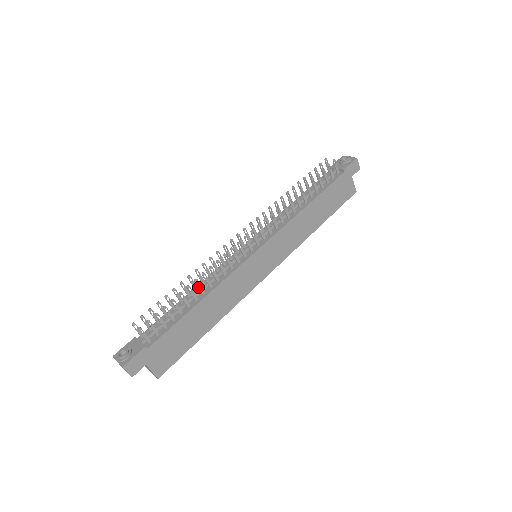
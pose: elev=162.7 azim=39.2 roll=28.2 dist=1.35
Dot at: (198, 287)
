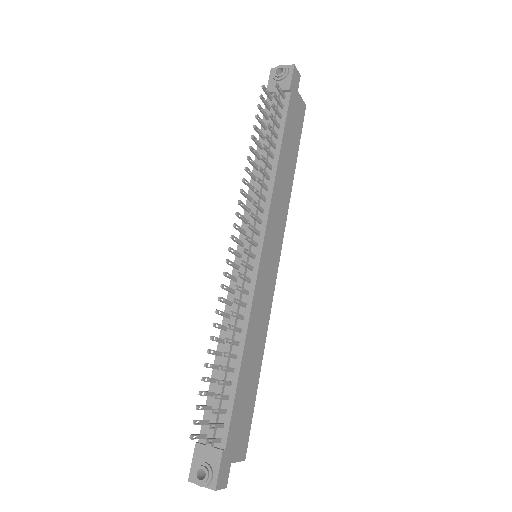
Dot at: occluded
